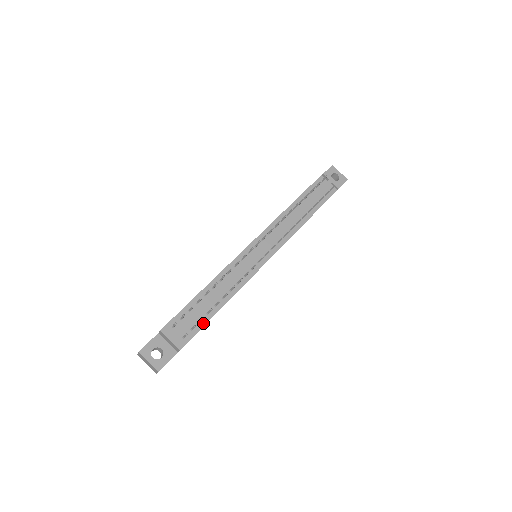
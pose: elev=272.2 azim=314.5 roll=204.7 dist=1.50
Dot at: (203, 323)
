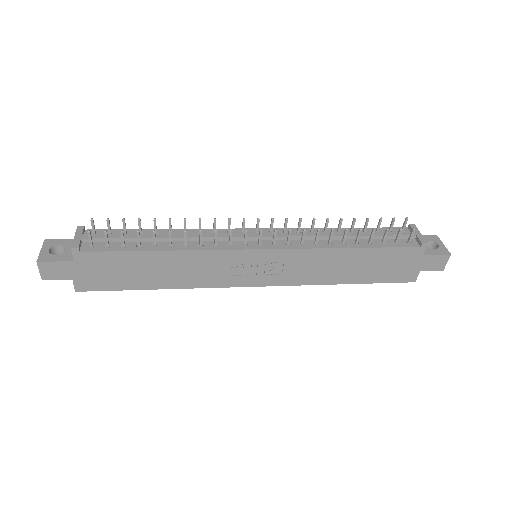
Dot at: (123, 249)
